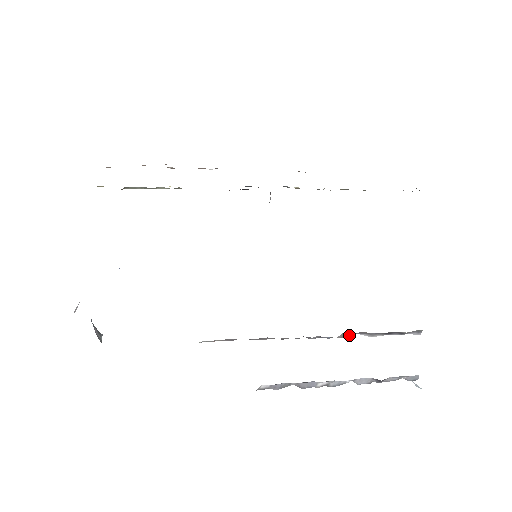
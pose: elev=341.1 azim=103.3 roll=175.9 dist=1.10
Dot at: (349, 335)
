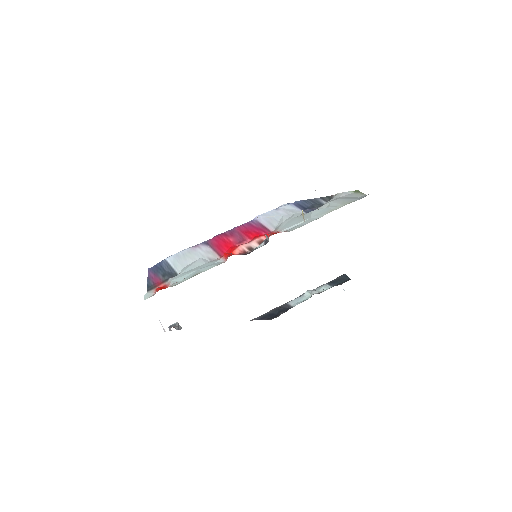
Dot at: occluded
